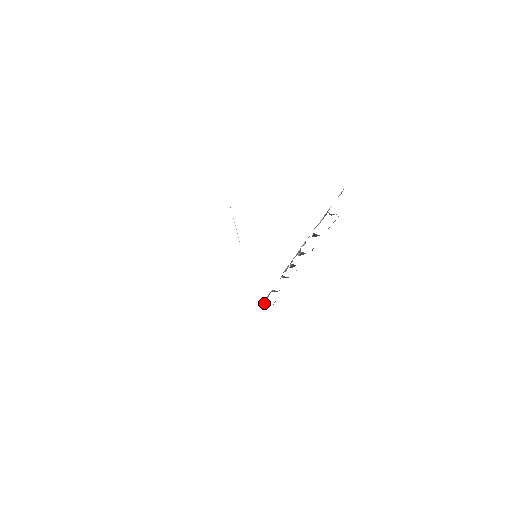
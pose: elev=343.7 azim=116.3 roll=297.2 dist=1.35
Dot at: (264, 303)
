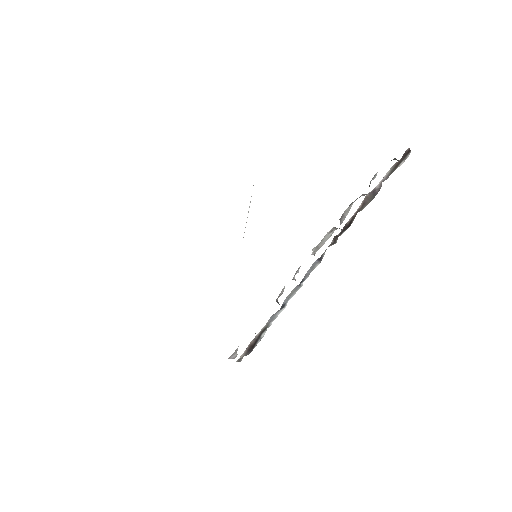
Dot at: (233, 356)
